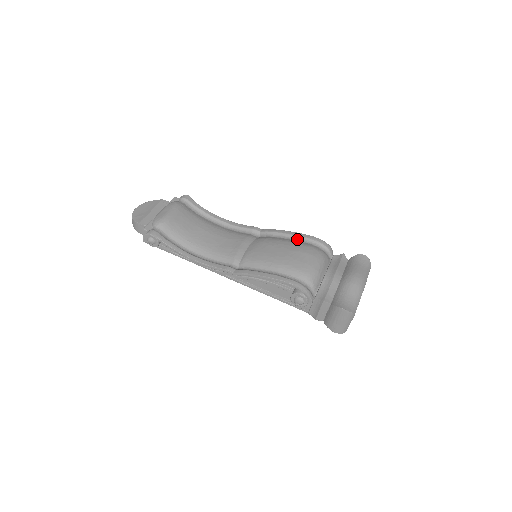
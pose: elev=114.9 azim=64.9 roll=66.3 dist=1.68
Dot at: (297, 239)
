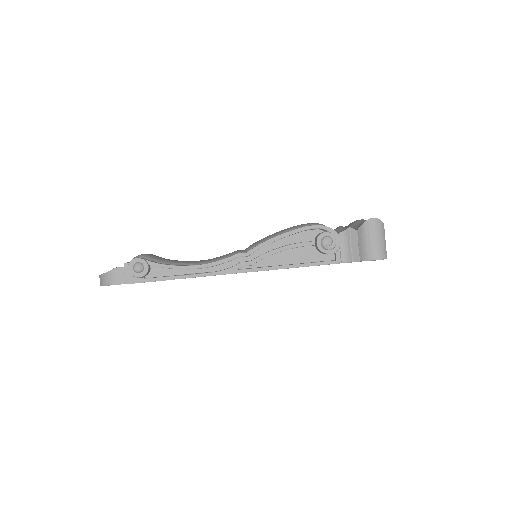
Dot at: occluded
